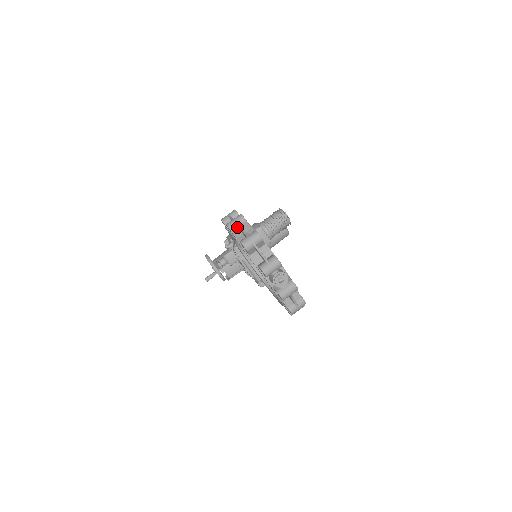
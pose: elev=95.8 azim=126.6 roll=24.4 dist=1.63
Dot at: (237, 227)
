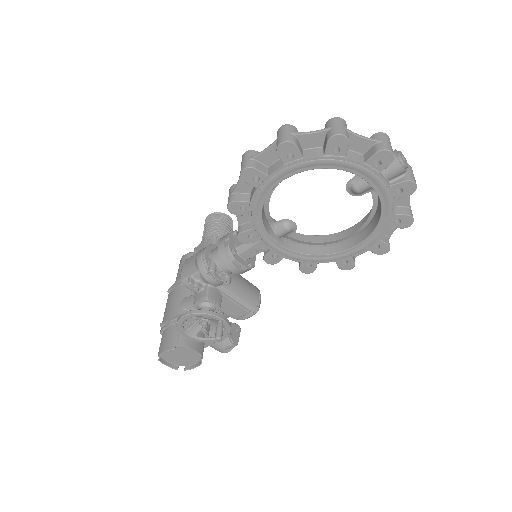
Dot at: (296, 138)
